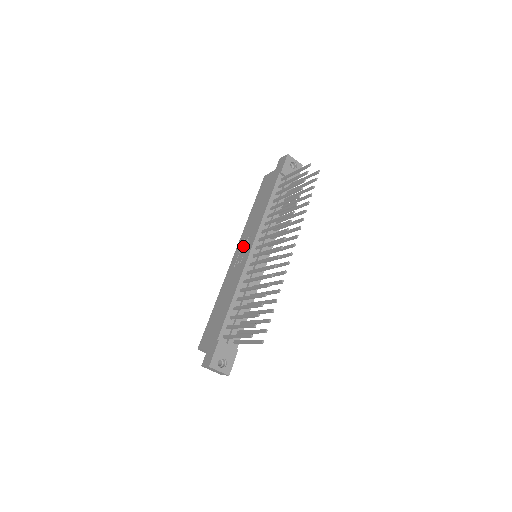
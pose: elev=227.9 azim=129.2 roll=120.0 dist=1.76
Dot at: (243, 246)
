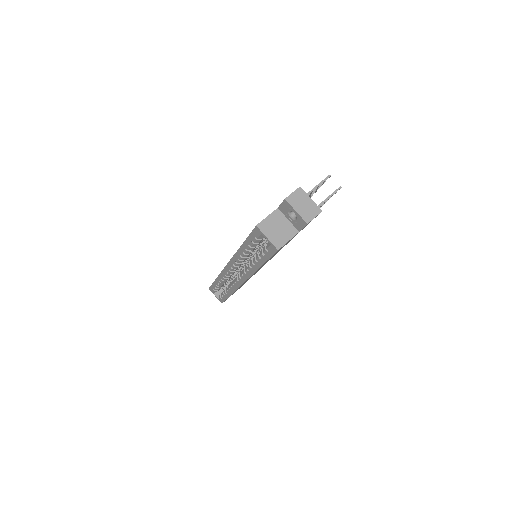
Dot at: occluded
